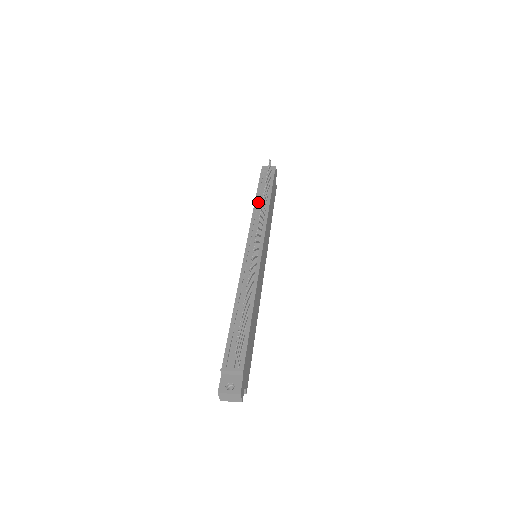
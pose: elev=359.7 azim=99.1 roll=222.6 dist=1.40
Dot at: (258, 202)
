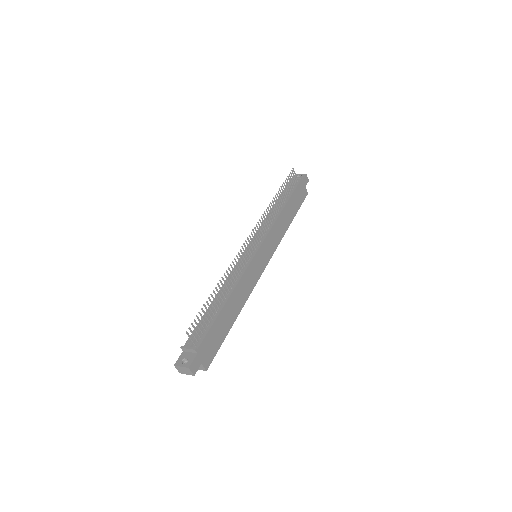
Dot at: (274, 208)
